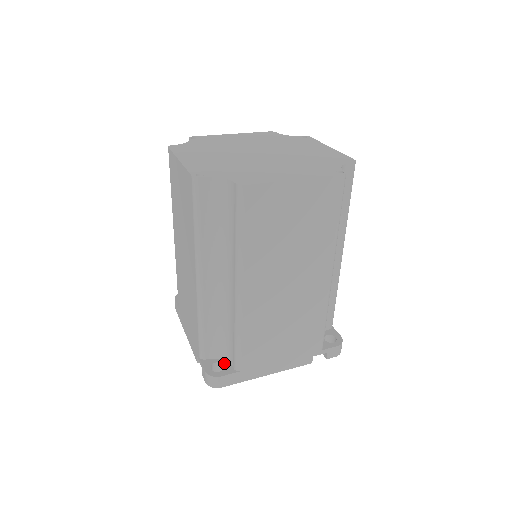
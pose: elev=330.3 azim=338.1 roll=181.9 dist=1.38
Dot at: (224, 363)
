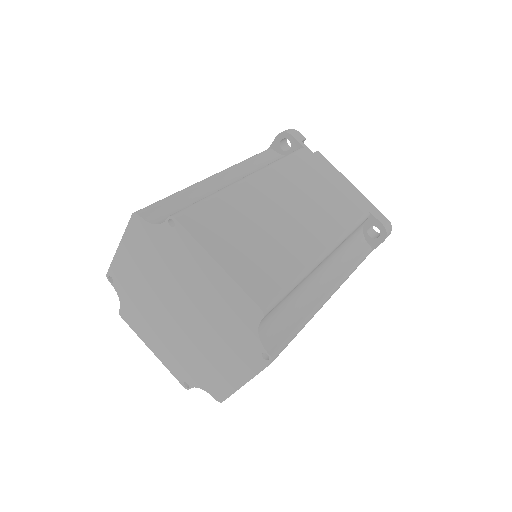
Dot at: occluded
